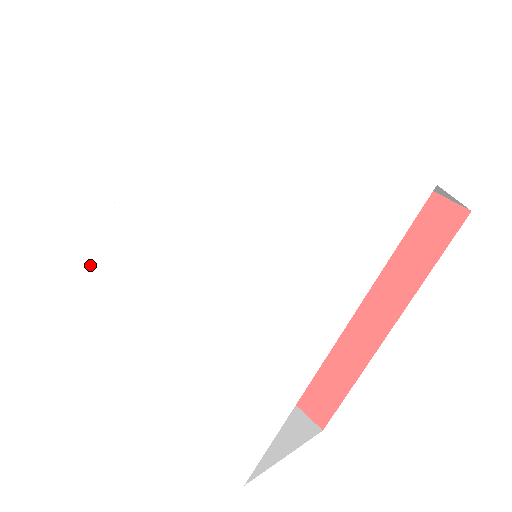
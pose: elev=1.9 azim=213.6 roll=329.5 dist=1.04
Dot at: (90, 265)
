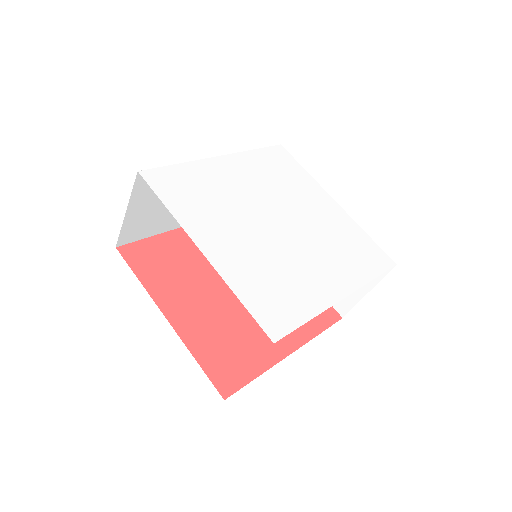
Dot at: (165, 168)
